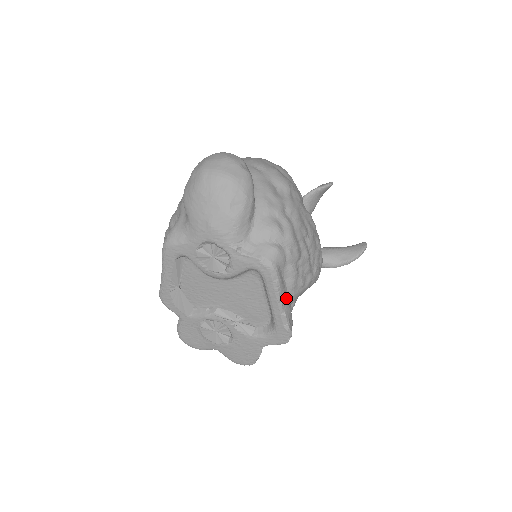
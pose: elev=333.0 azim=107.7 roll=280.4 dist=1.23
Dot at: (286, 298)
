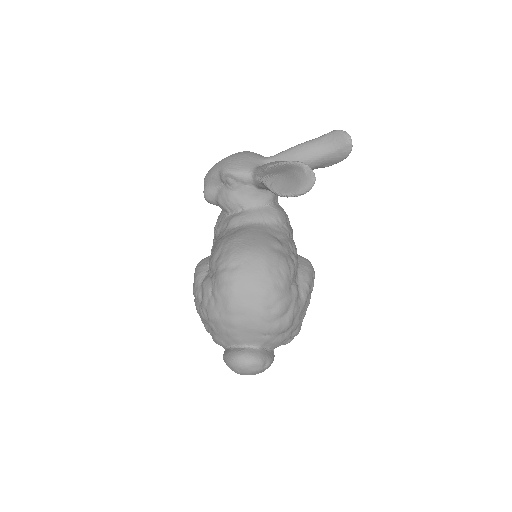
Dot at: occluded
